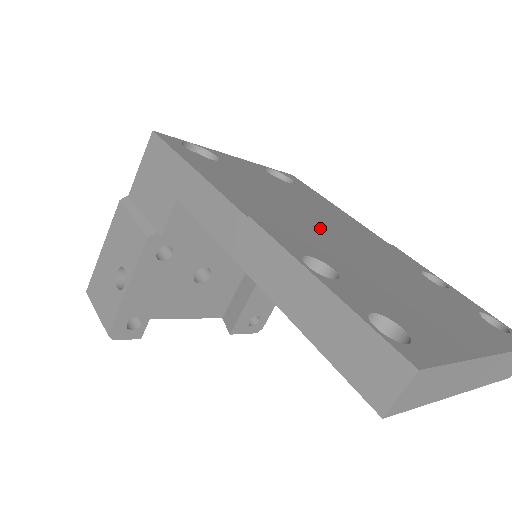
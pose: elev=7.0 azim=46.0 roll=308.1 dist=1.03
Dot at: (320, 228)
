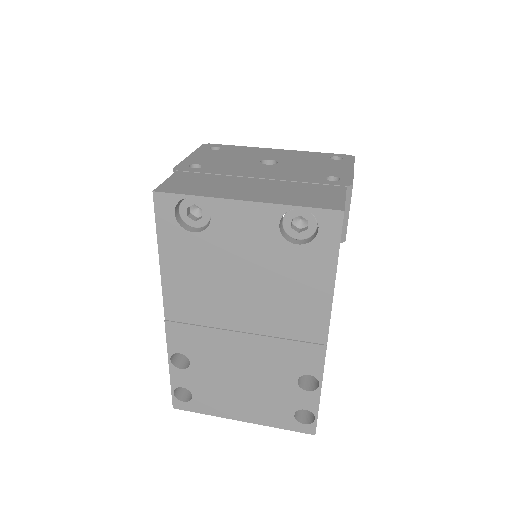
Dot at: (235, 326)
